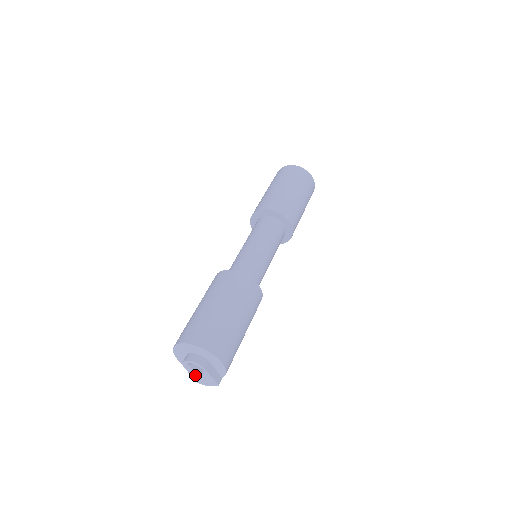
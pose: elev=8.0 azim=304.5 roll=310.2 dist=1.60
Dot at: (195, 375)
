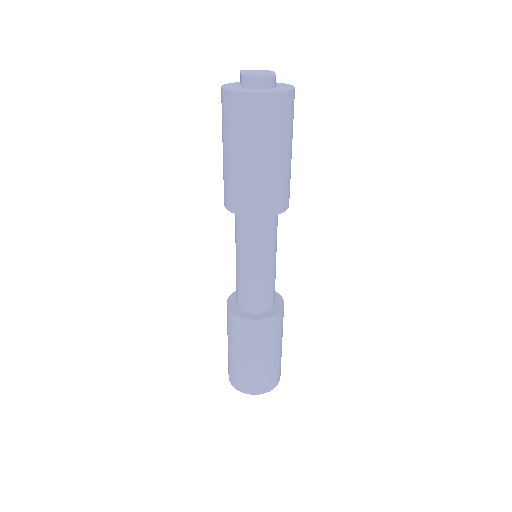
Dot at: occluded
